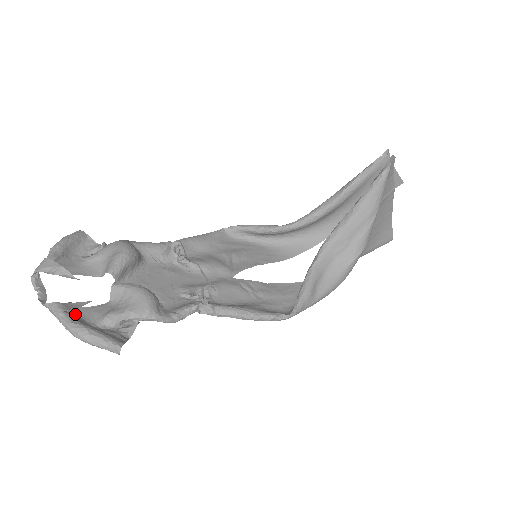
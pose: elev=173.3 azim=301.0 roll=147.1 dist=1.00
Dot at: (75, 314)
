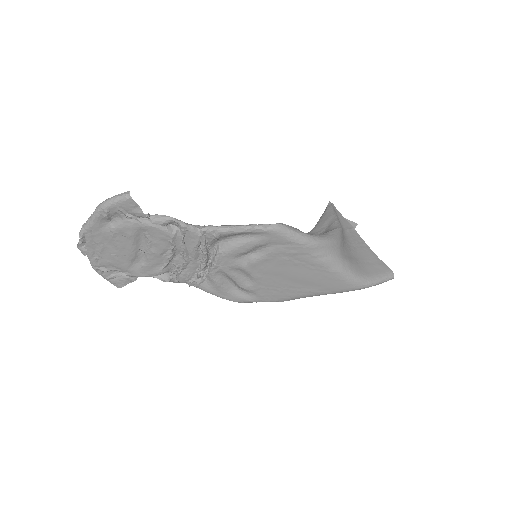
Dot at: (103, 223)
